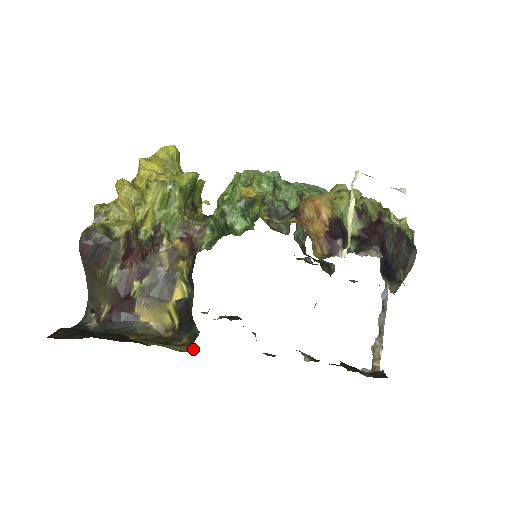
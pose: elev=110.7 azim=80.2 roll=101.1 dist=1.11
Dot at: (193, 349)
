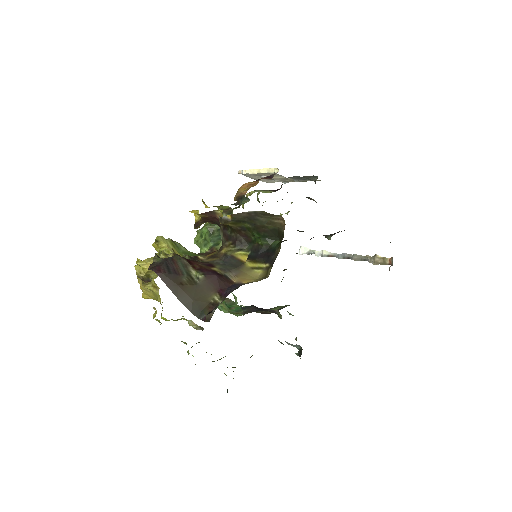
Dot at: occluded
